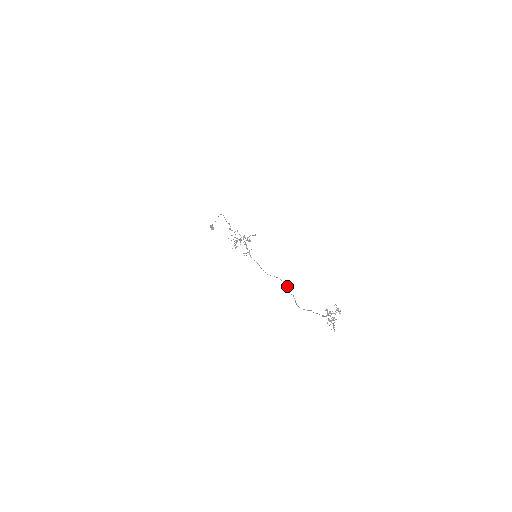
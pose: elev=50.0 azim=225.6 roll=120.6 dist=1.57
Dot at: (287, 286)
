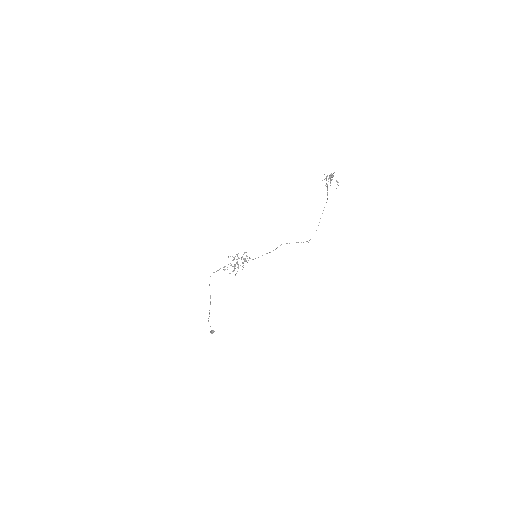
Dot at: occluded
